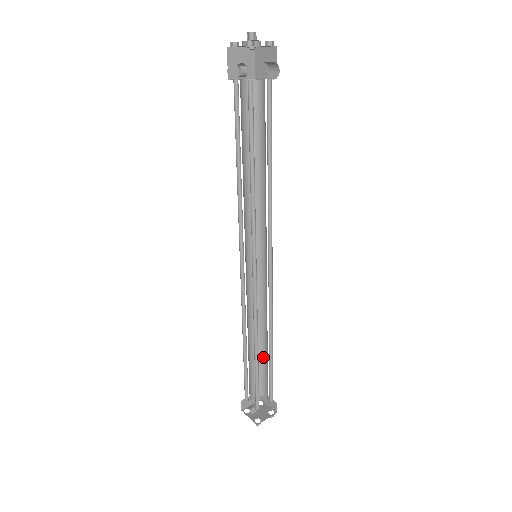
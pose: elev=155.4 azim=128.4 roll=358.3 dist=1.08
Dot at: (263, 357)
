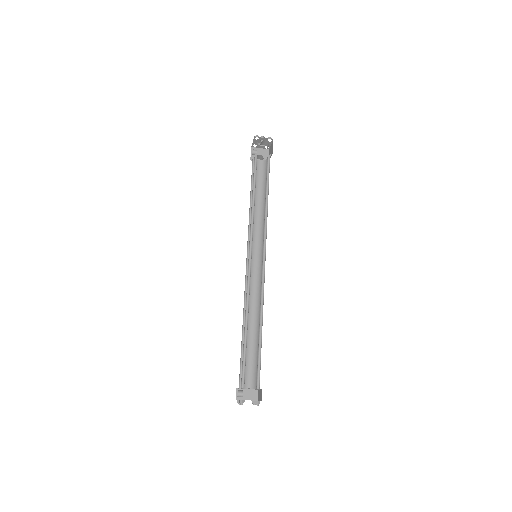
Dot at: occluded
